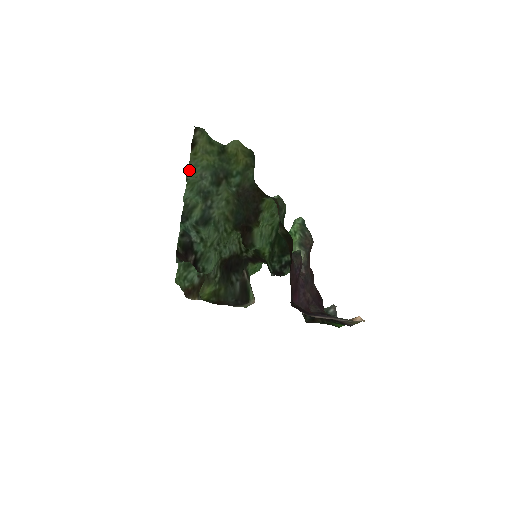
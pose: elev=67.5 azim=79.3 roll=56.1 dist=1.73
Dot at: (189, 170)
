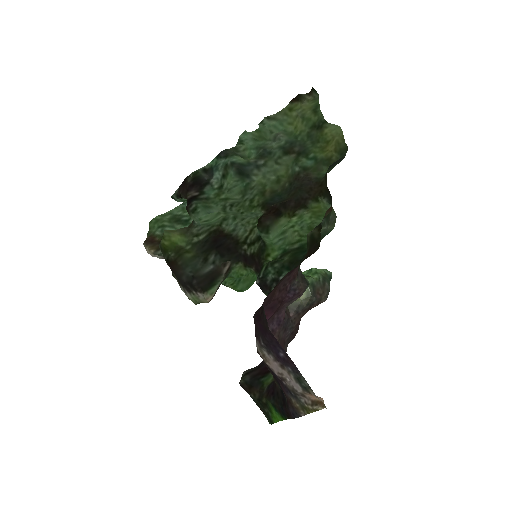
Dot at: (272, 117)
